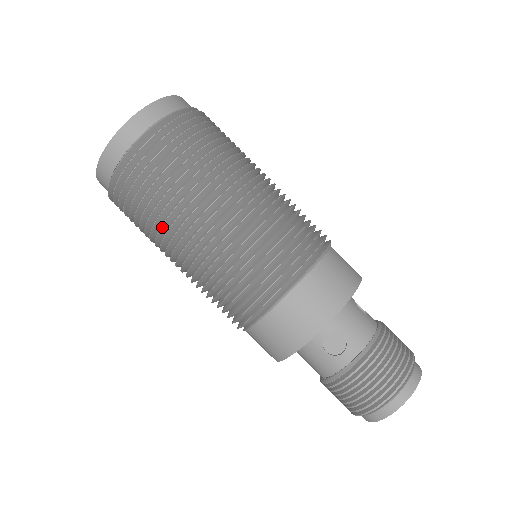
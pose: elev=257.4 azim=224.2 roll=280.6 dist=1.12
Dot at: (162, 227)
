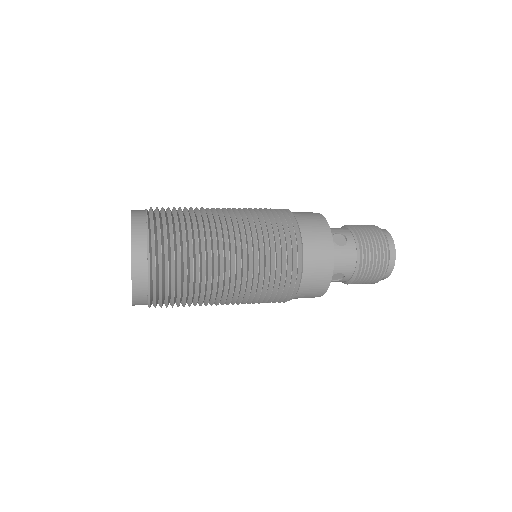
Dot at: occluded
